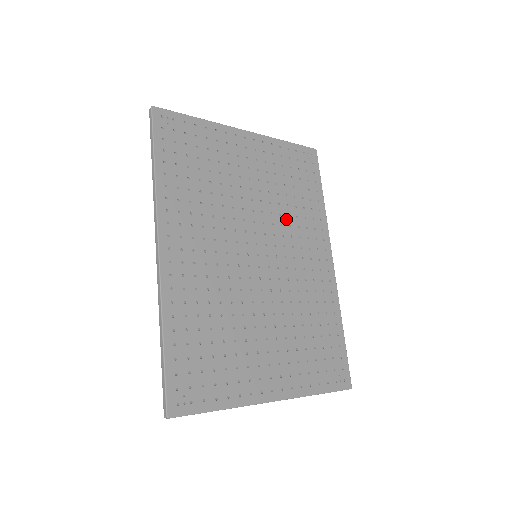
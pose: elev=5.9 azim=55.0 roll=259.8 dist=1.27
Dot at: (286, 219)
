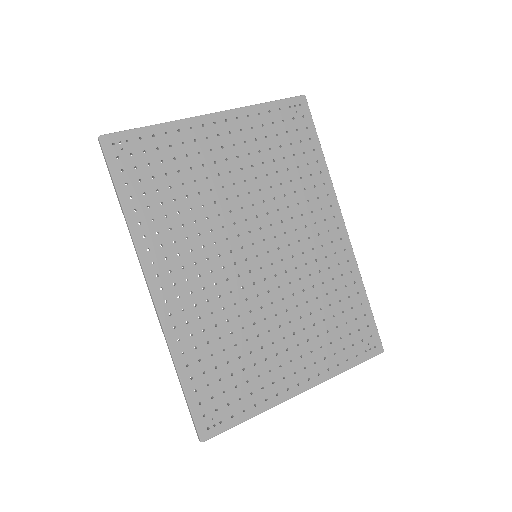
Dot at: (282, 201)
